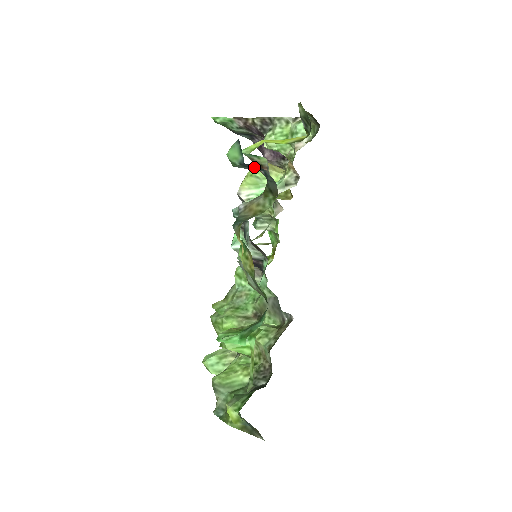
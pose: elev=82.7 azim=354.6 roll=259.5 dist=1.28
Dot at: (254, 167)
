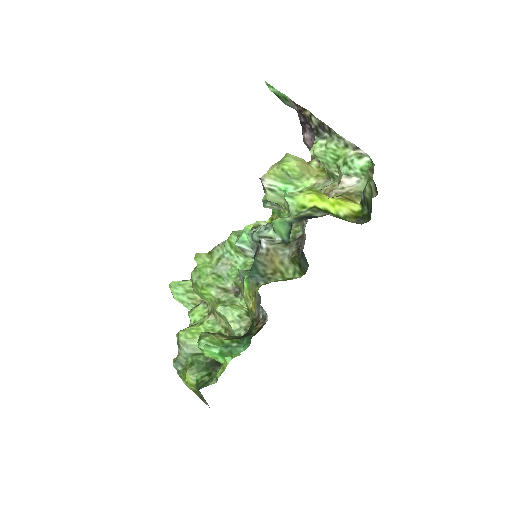
Dot at: occluded
